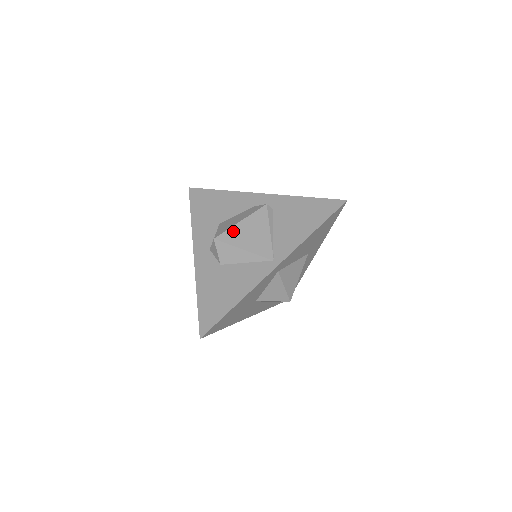
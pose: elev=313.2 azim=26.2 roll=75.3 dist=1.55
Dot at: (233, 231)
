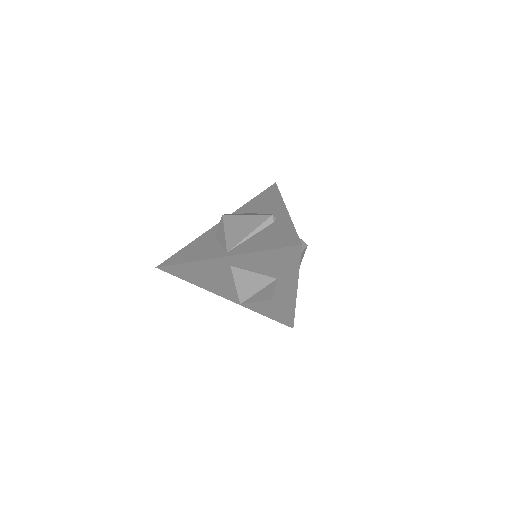
Dot at: (235, 218)
